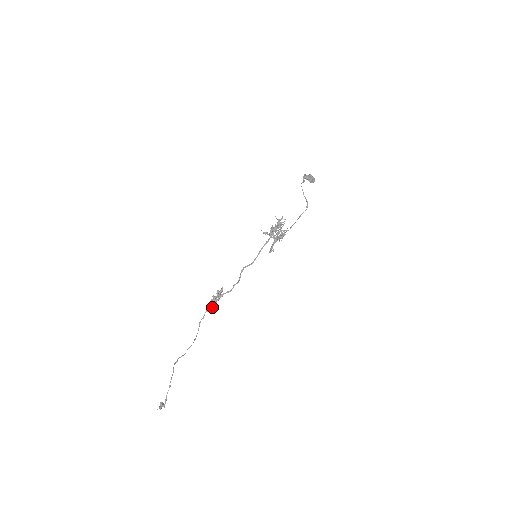
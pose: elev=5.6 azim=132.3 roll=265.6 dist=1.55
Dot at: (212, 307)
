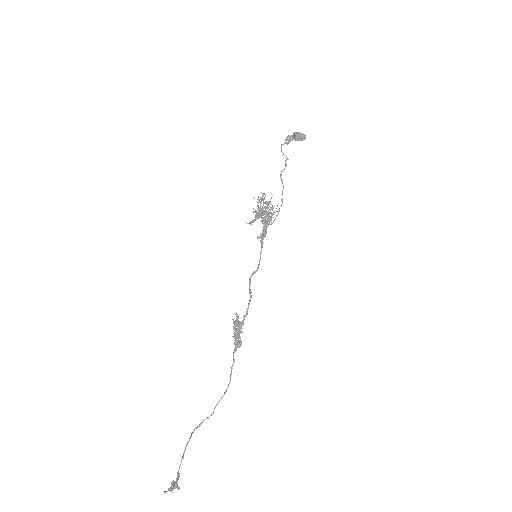
Dot at: (236, 343)
